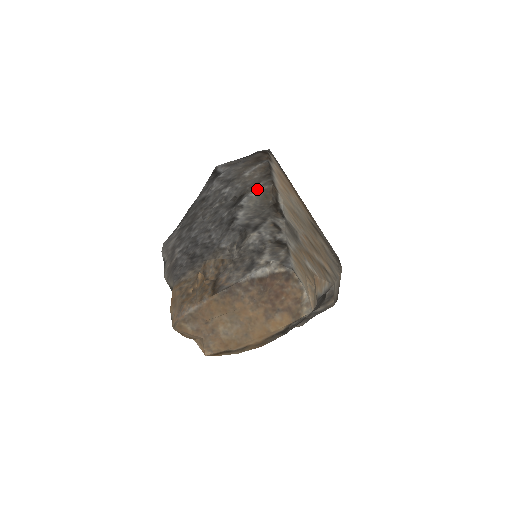
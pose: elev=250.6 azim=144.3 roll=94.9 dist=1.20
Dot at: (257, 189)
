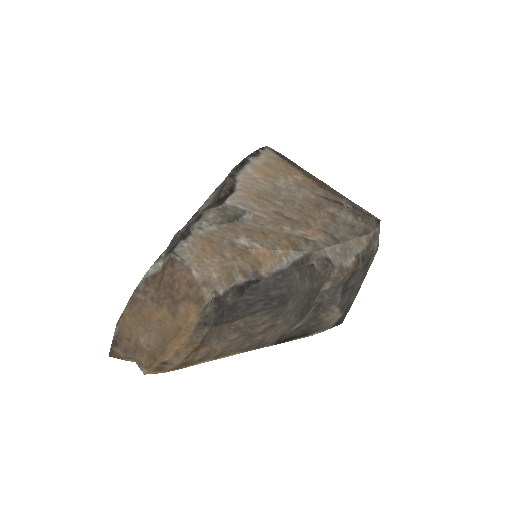
Dot at: (216, 190)
